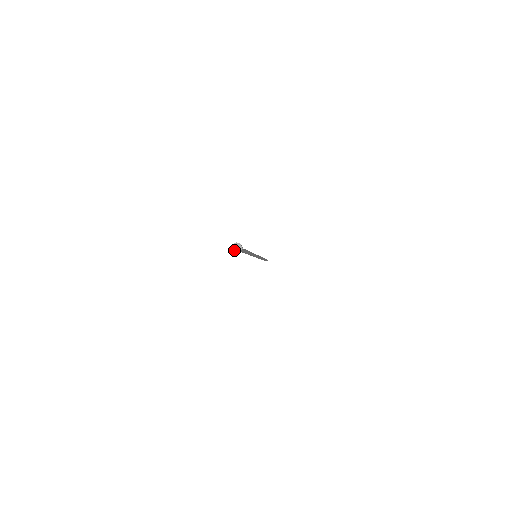
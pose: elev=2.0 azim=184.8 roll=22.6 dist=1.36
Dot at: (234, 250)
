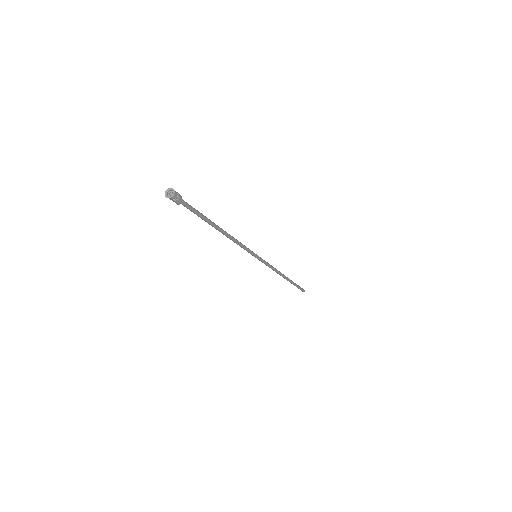
Dot at: (167, 194)
